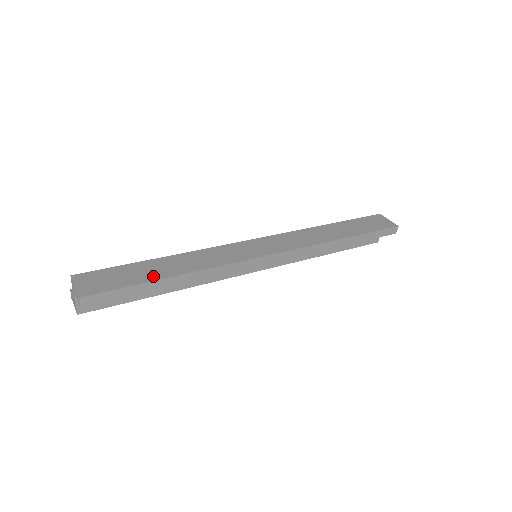
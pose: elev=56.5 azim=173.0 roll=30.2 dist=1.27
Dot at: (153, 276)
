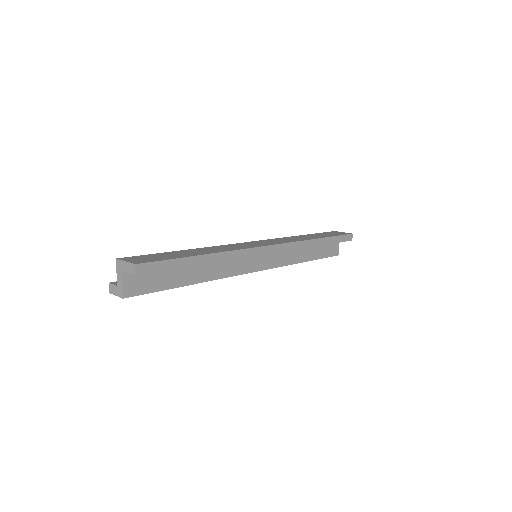
Dot at: (188, 255)
